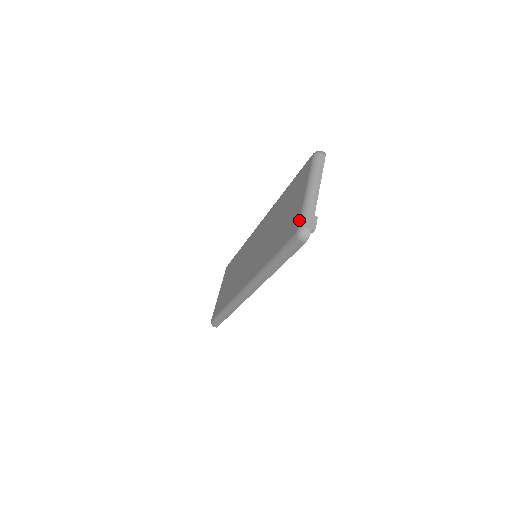
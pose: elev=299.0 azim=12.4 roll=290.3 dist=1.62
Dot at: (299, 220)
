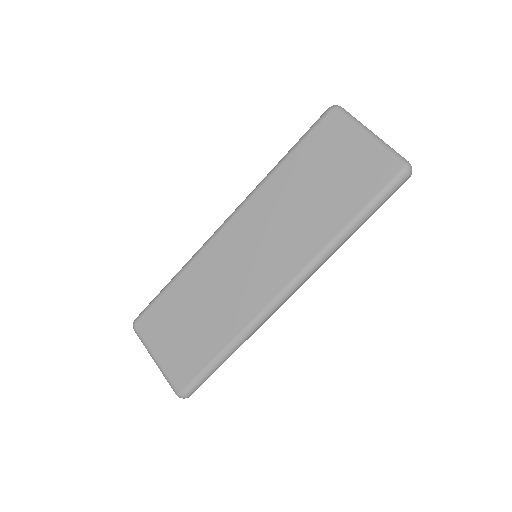
Dot at: (394, 159)
